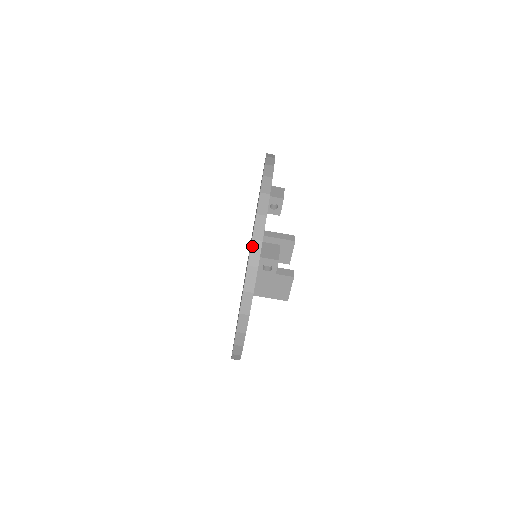
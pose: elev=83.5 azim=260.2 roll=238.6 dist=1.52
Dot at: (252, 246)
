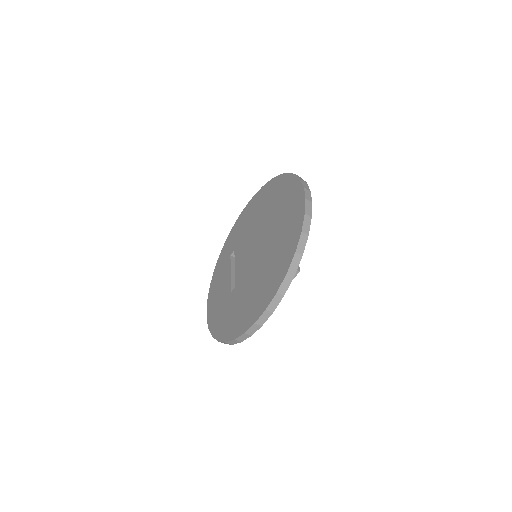
Dot at: (294, 258)
